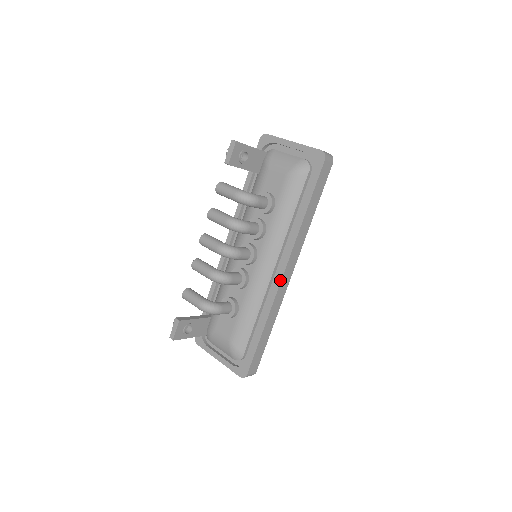
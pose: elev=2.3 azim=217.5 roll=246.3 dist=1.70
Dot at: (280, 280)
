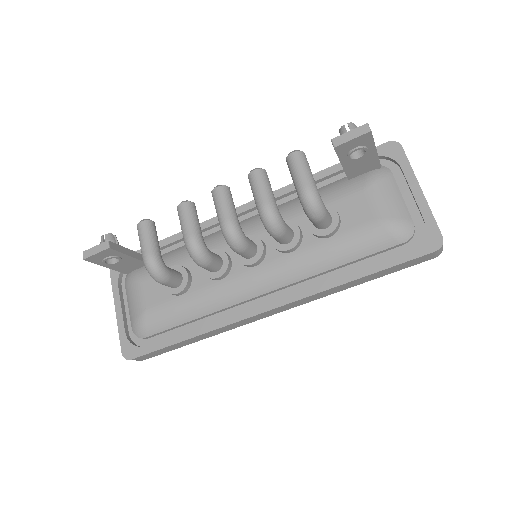
Dot at: (256, 313)
